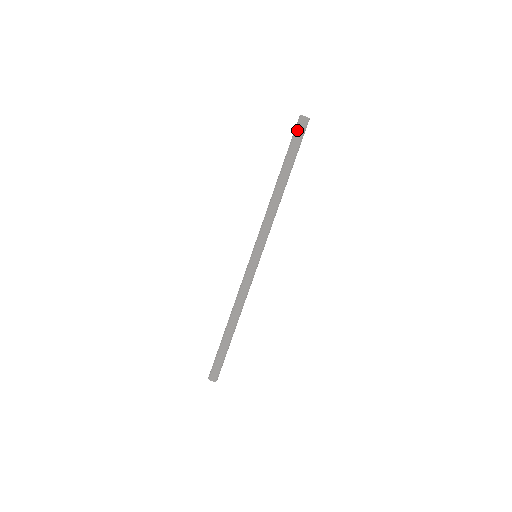
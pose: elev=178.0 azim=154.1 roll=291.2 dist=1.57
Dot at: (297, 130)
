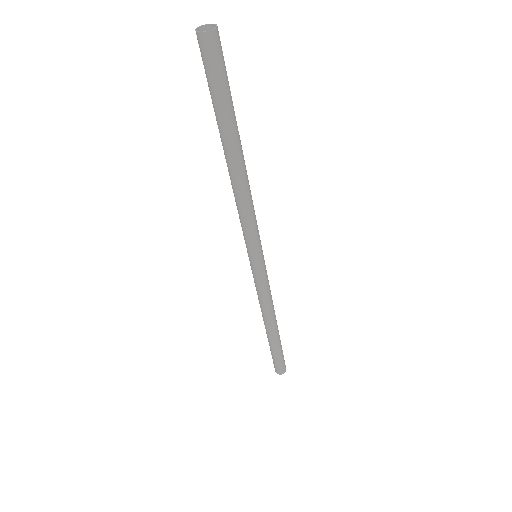
Dot at: (206, 65)
